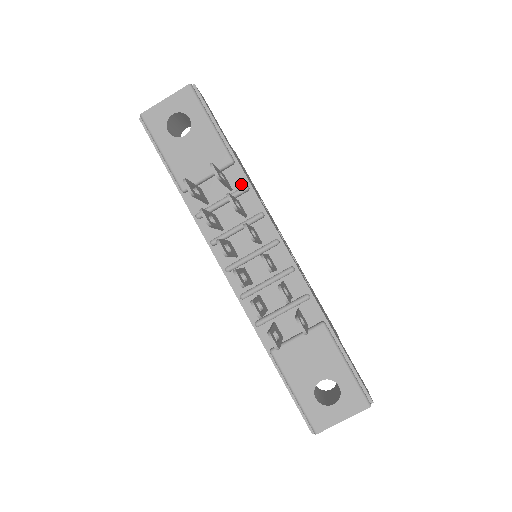
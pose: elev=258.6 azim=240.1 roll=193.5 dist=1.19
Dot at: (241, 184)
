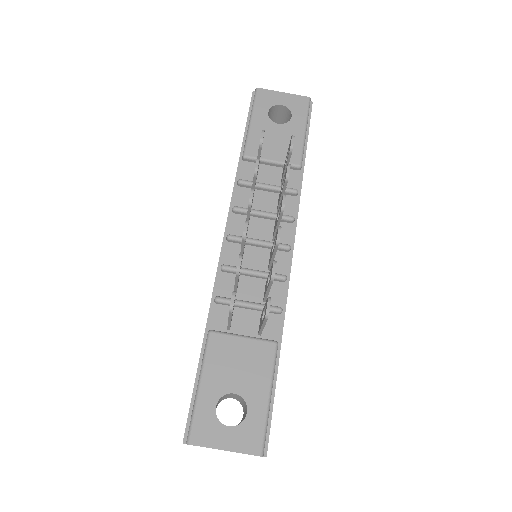
Dot at: (293, 187)
